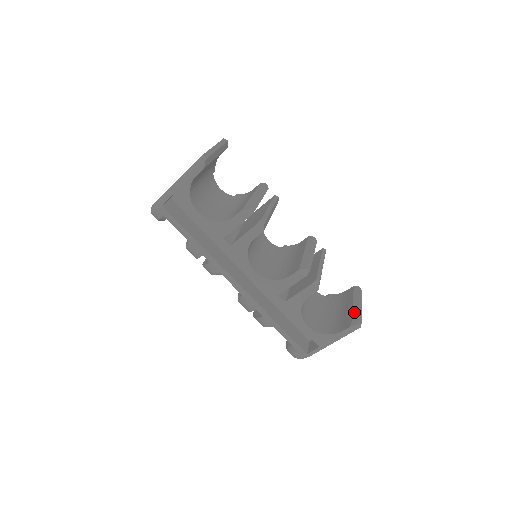
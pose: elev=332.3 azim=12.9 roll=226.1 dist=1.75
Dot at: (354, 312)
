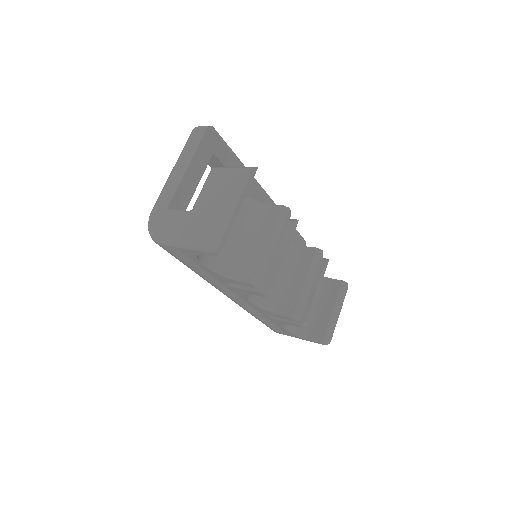
Dot at: (330, 324)
